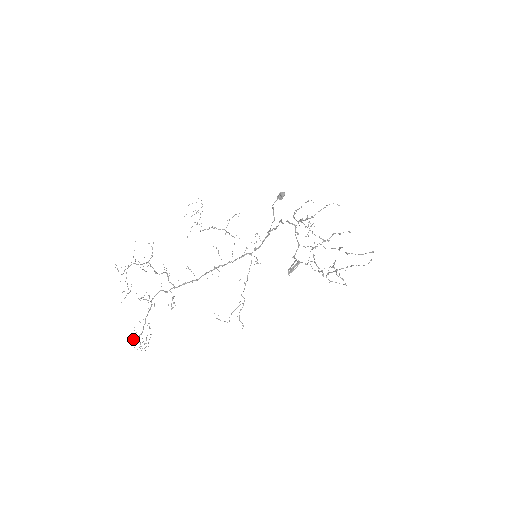
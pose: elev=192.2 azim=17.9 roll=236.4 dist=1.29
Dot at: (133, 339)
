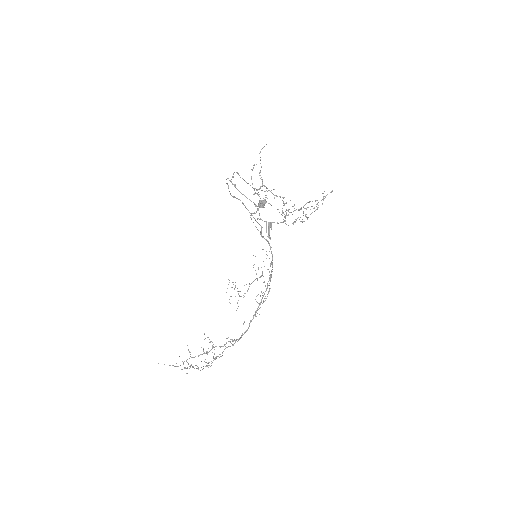
Dot at: occluded
